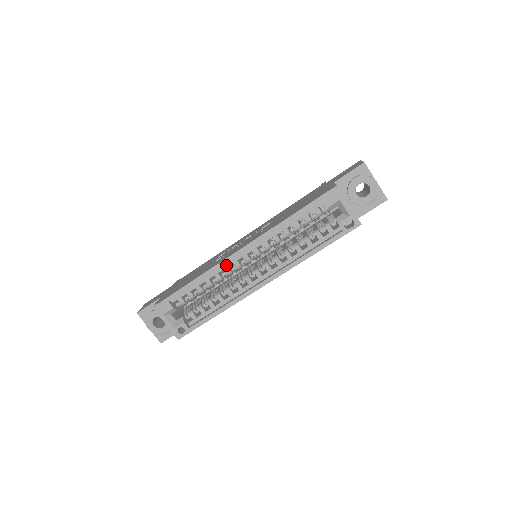
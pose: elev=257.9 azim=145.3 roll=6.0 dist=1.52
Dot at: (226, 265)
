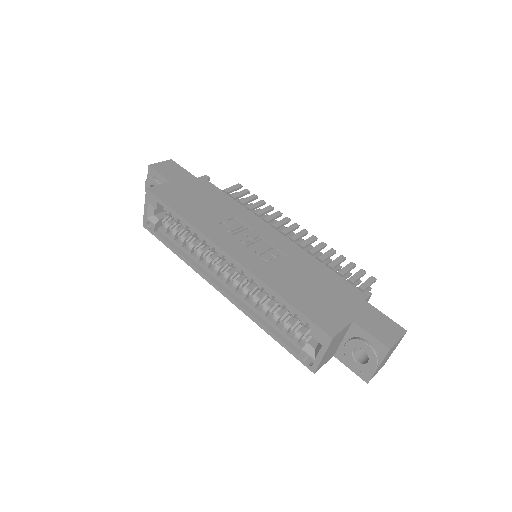
Dot at: occluded
